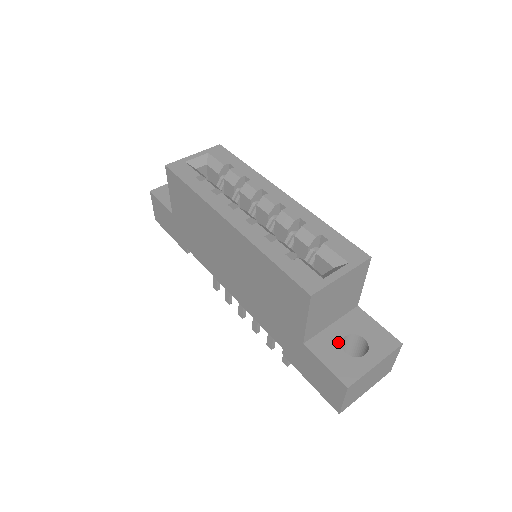
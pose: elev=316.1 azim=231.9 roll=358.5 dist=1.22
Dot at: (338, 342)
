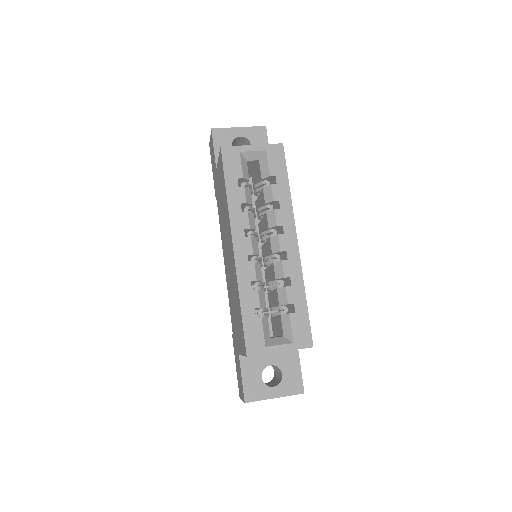
Dot at: (263, 367)
